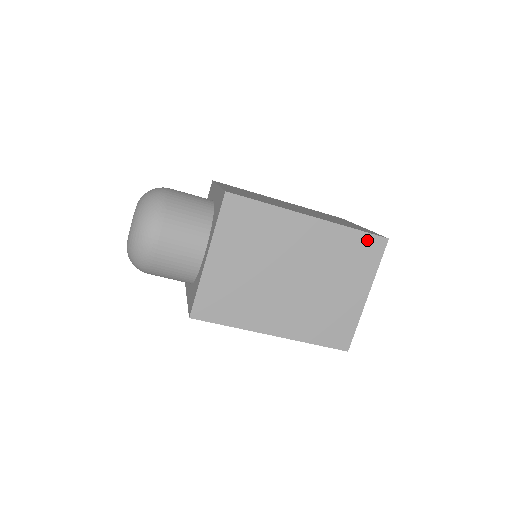
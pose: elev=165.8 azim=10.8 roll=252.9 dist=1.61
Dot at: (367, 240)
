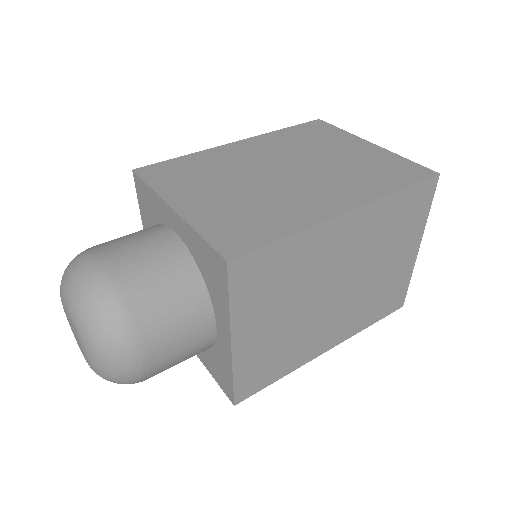
Dot at: (416, 192)
